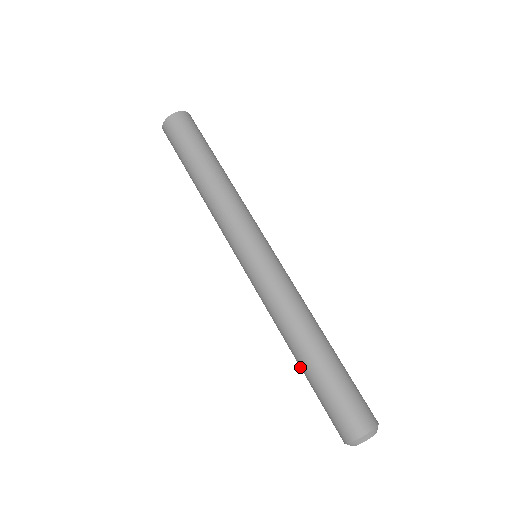
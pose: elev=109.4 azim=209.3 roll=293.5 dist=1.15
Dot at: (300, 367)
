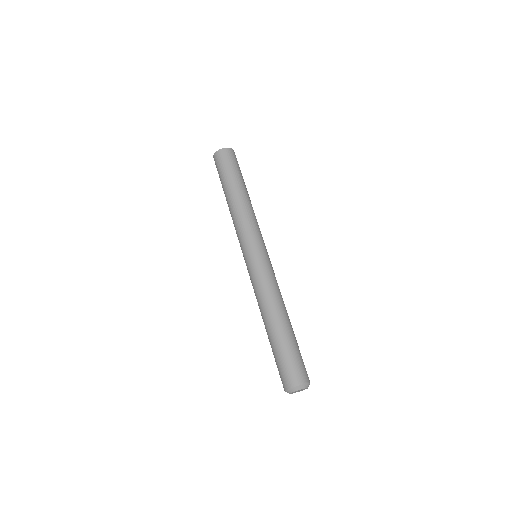
Dot at: (272, 332)
